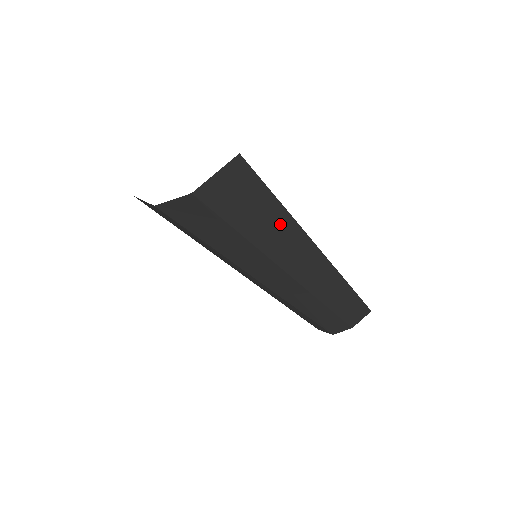
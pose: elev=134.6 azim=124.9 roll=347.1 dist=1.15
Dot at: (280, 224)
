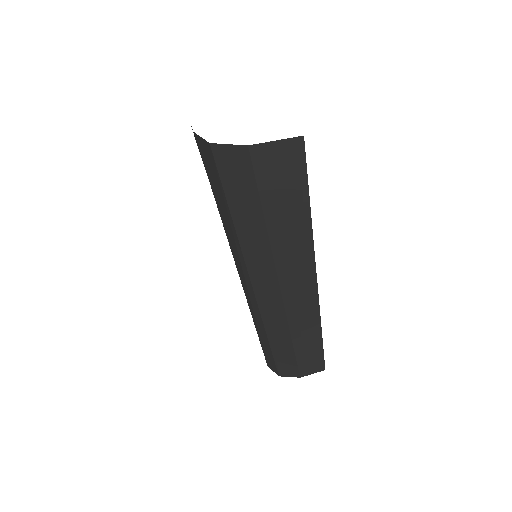
Dot at: (299, 224)
